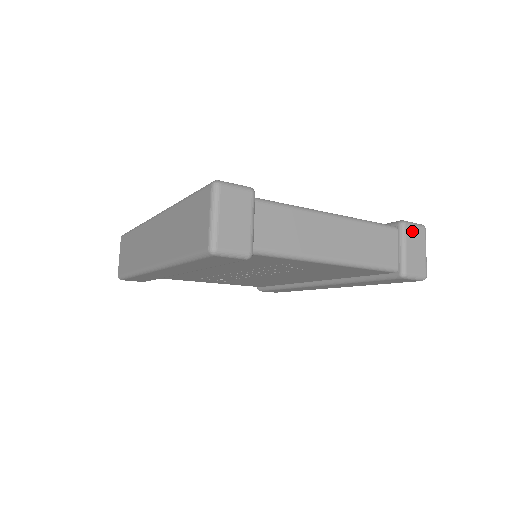
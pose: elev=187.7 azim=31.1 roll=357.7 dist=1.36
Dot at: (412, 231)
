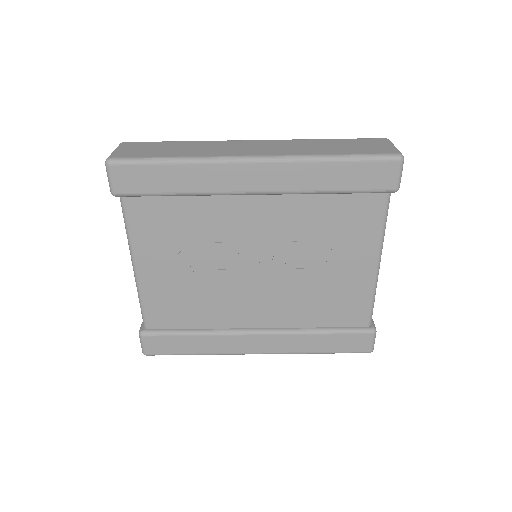
Dot at: occluded
